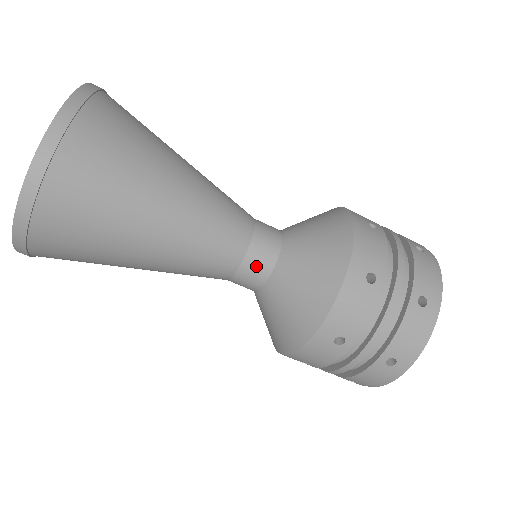
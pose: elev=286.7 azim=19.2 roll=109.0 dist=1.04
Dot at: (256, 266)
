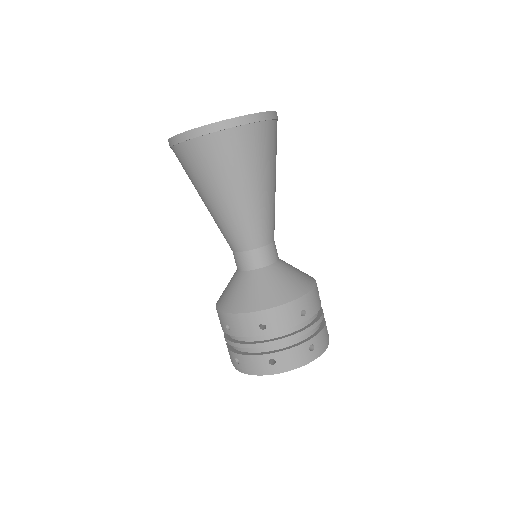
Dot at: (242, 261)
